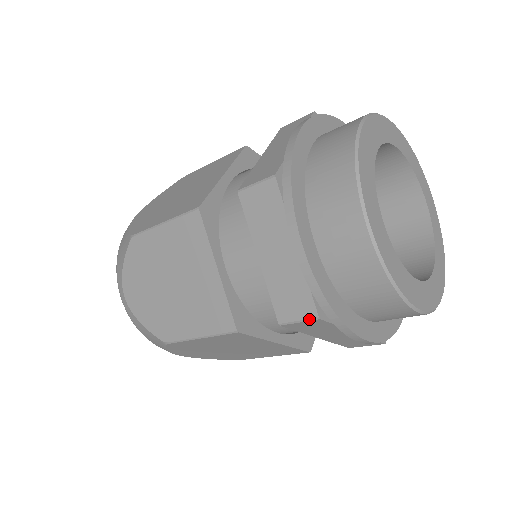
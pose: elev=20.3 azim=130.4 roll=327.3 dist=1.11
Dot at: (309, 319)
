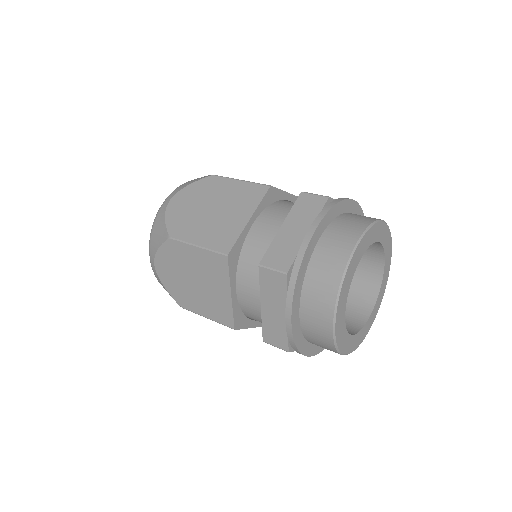
Dot at: occluded
